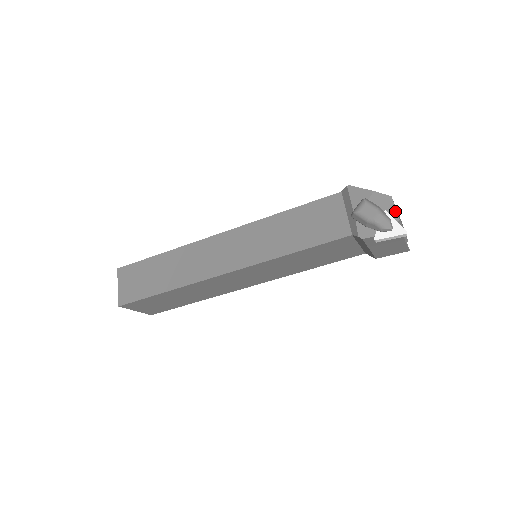
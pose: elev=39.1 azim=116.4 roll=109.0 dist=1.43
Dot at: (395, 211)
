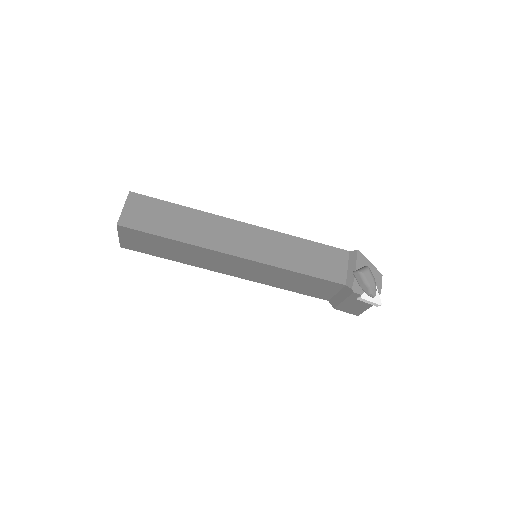
Dot at: (381, 286)
